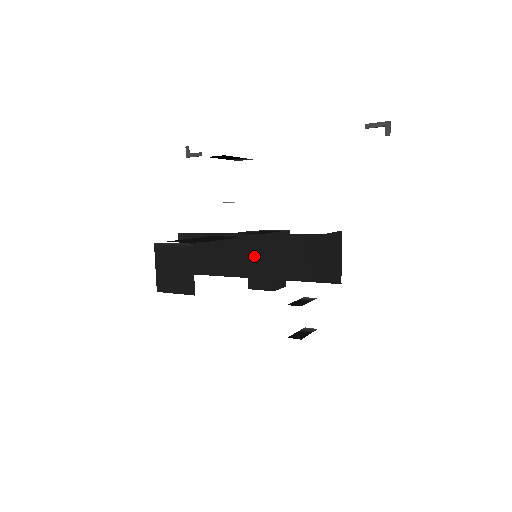
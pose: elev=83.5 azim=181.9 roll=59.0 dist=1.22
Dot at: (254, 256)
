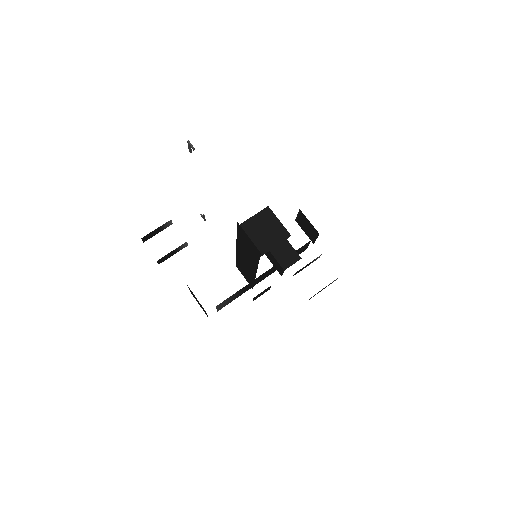
Dot at: (246, 260)
